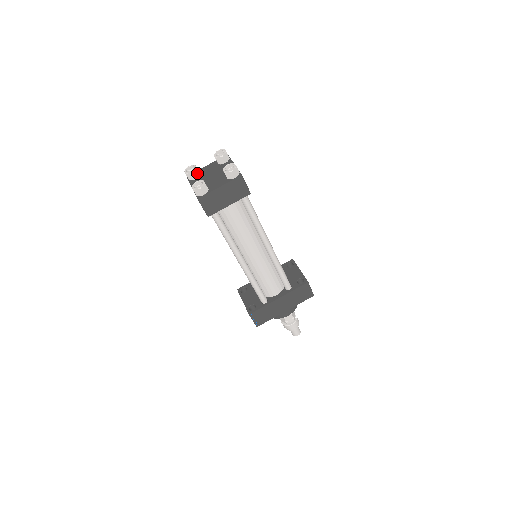
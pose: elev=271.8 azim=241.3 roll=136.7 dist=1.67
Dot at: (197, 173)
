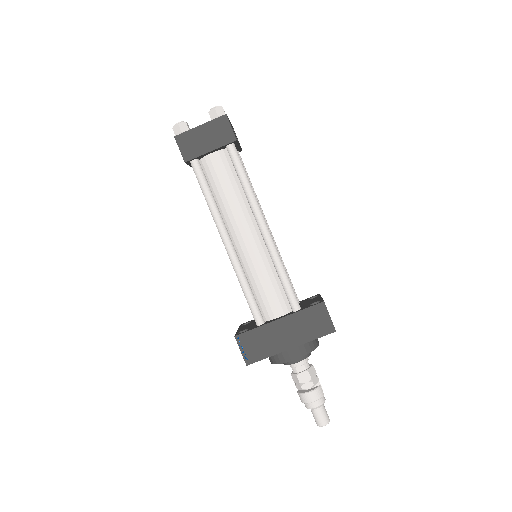
Dot at: occluded
